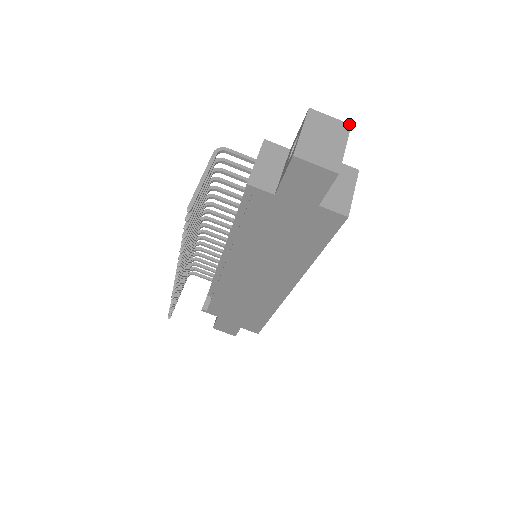
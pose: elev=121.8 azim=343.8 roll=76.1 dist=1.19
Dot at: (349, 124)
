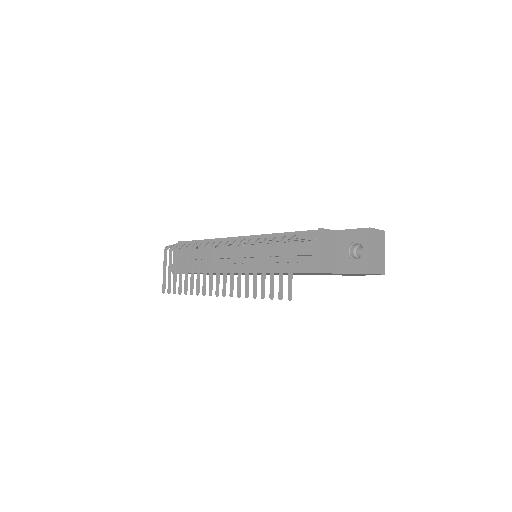
Dot at: occluded
